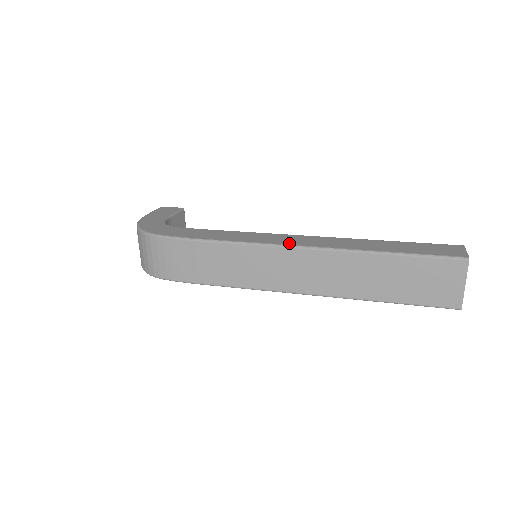
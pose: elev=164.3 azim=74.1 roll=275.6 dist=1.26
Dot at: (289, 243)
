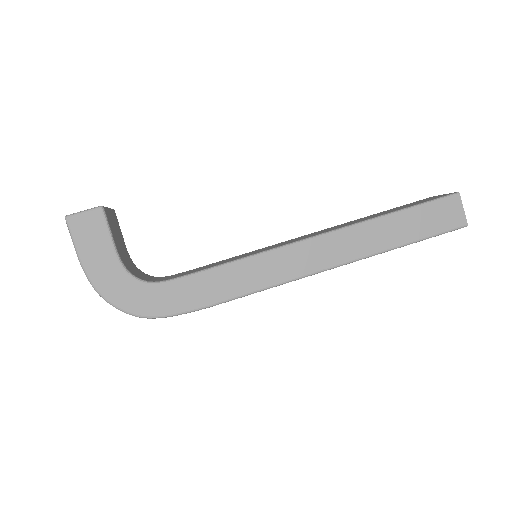
Dot at: (310, 270)
